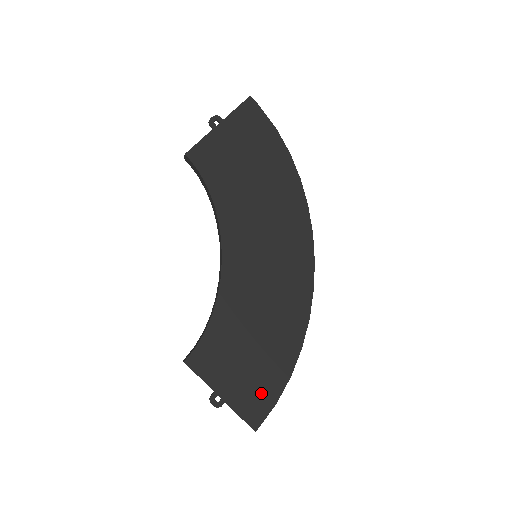
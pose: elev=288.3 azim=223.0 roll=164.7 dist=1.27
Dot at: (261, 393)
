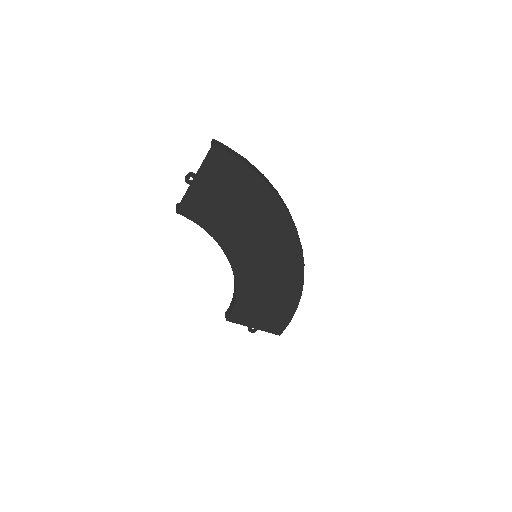
Dot at: (279, 321)
